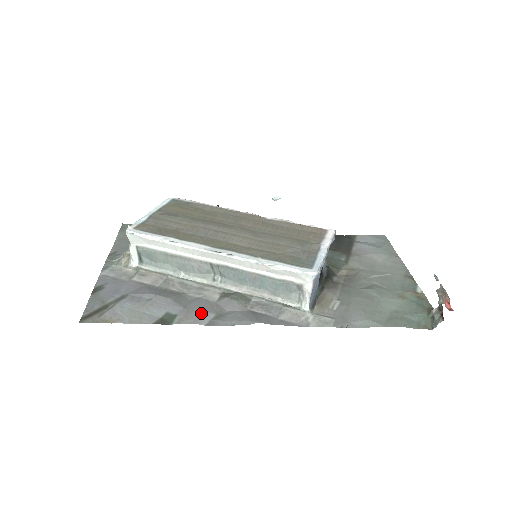
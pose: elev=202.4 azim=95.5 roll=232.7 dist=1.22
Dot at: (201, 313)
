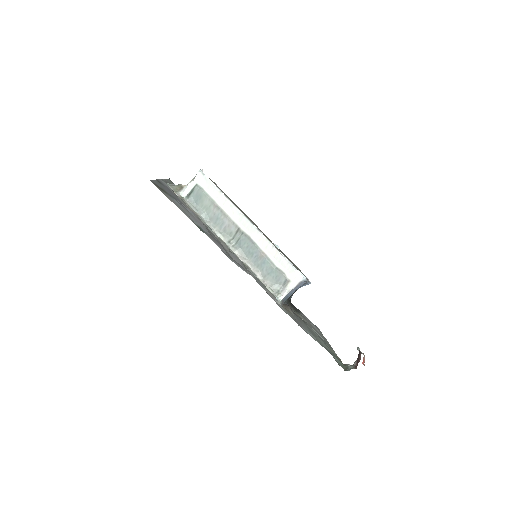
Dot at: (220, 245)
